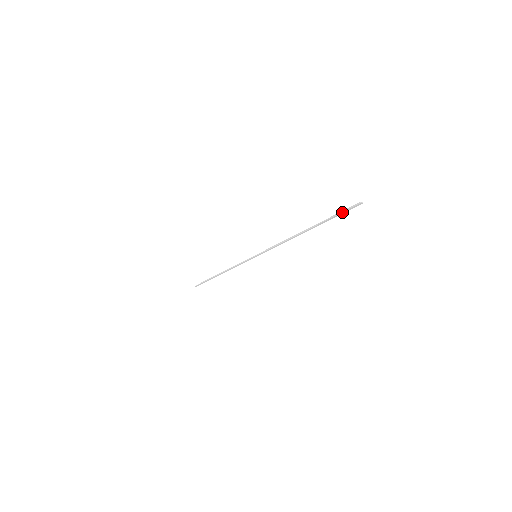
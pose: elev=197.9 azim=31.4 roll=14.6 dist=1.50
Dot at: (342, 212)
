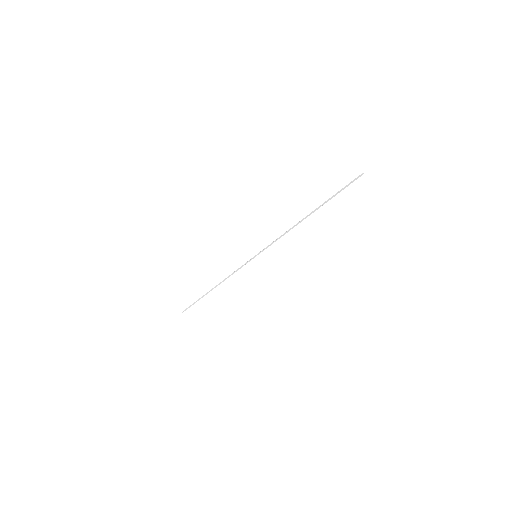
Dot at: occluded
